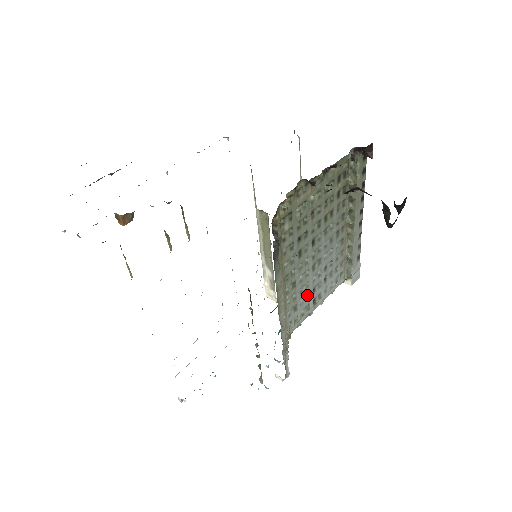
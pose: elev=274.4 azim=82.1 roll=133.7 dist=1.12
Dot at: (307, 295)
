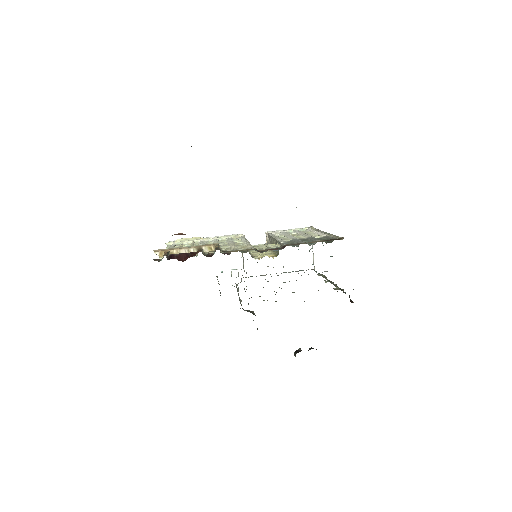
Dot at: occluded
